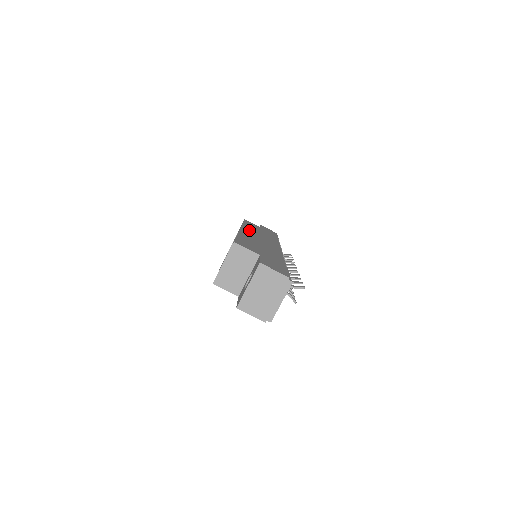
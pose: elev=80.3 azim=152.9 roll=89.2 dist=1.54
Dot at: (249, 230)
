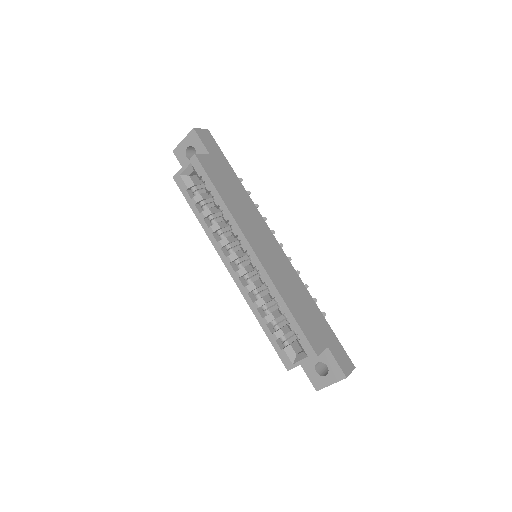
Dot at: (251, 235)
